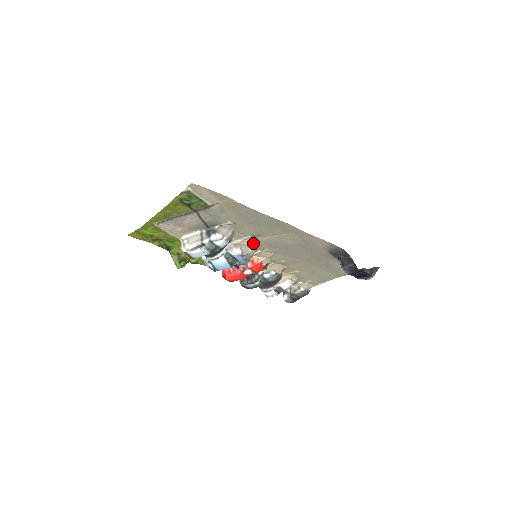
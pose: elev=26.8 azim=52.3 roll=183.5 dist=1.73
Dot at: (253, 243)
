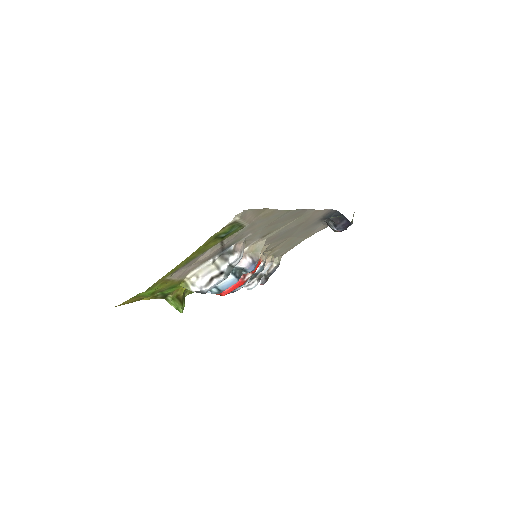
Dot at: (260, 244)
